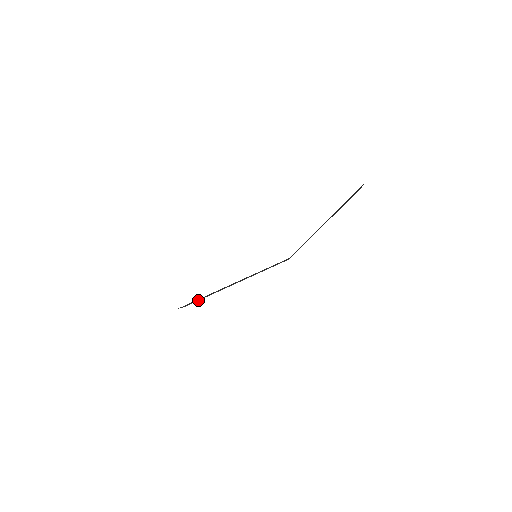
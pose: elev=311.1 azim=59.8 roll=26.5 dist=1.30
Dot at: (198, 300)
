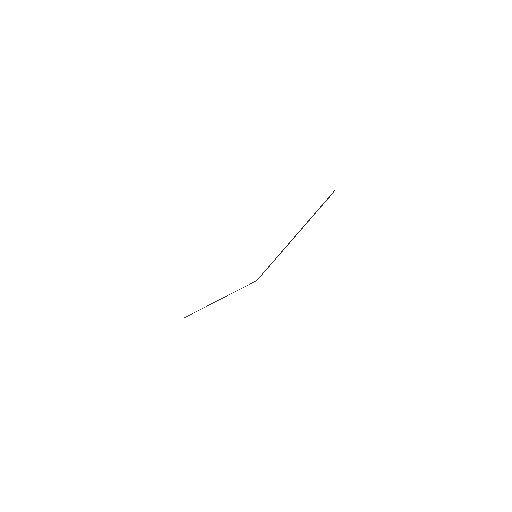
Dot at: (196, 311)
